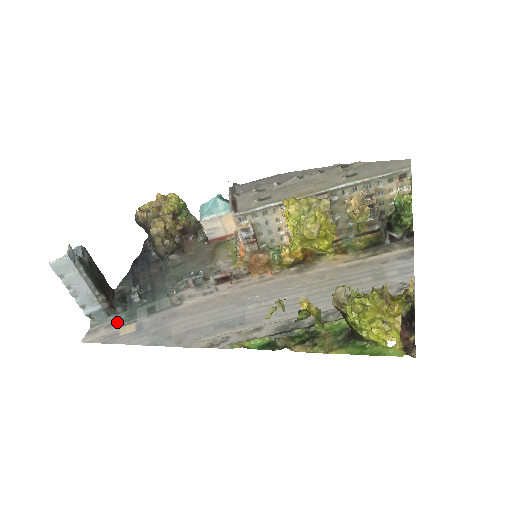
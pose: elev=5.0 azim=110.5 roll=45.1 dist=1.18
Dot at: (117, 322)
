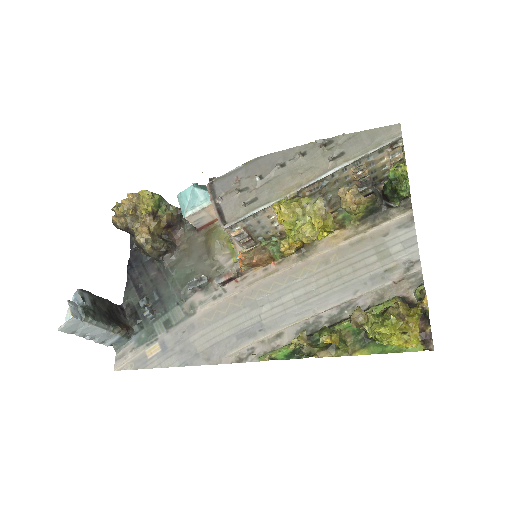
Dot at: (140, 343)
